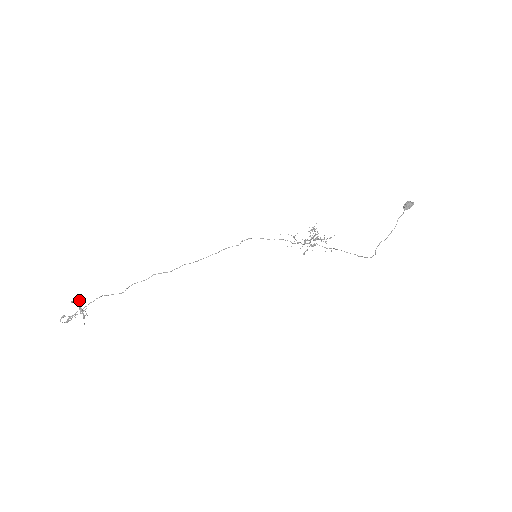
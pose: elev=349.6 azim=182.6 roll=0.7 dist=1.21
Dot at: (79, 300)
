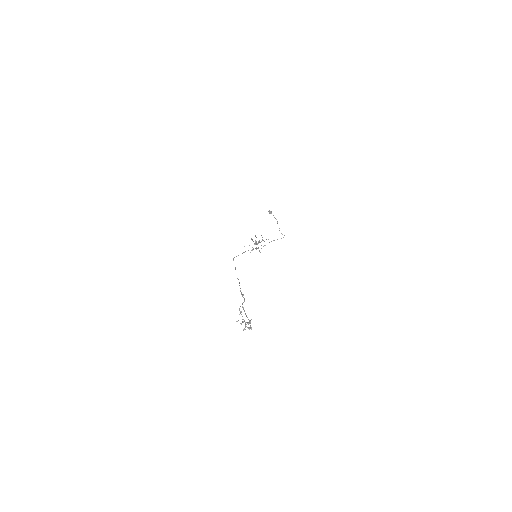
Dot at: occluded
